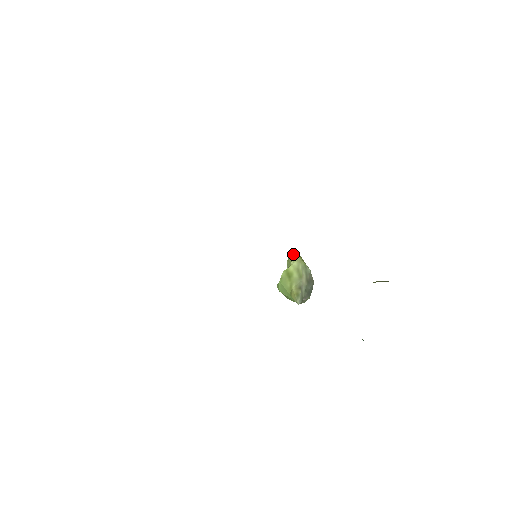
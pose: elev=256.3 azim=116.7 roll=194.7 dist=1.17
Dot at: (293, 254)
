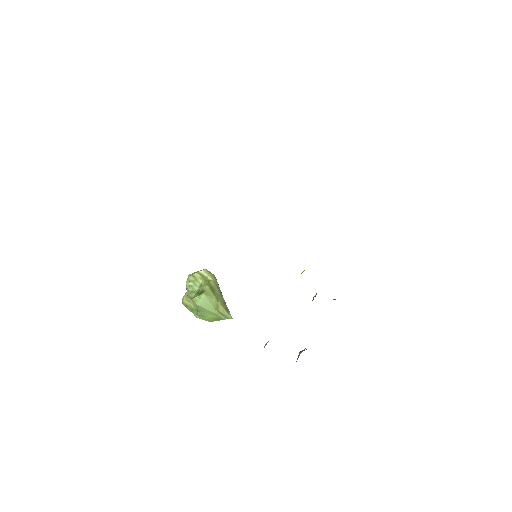
Dot at: (206, 270)
